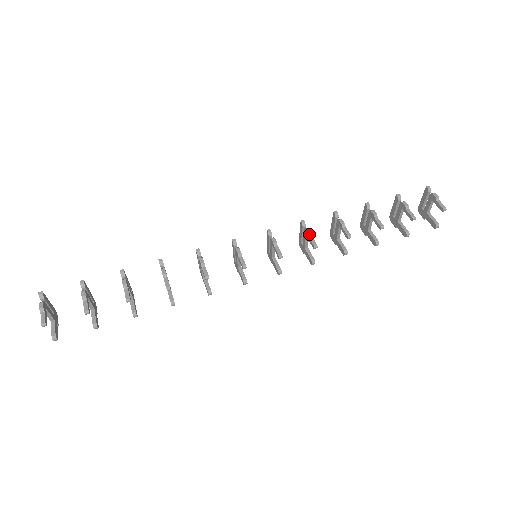
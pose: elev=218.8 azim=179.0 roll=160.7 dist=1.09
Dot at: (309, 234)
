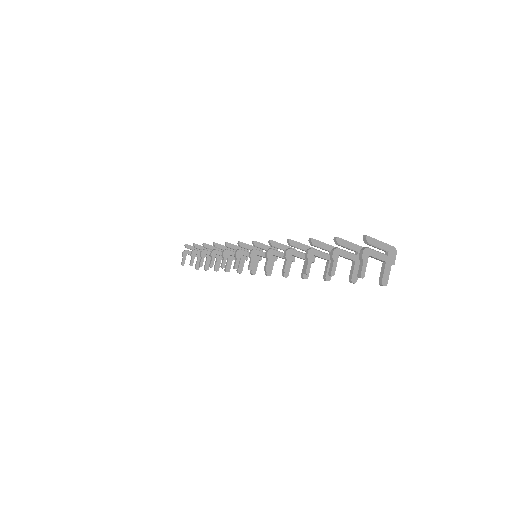
Dot at: (266, 257)
